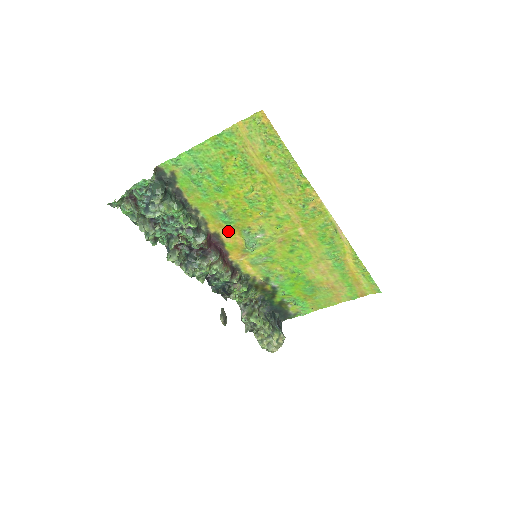
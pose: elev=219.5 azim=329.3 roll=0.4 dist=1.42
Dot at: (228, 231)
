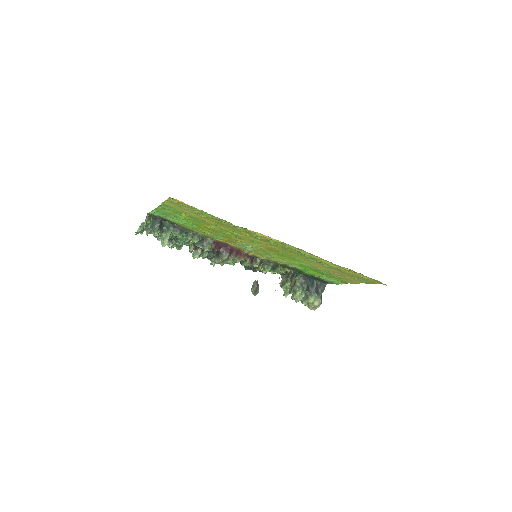
Dot at: (226, 241)
